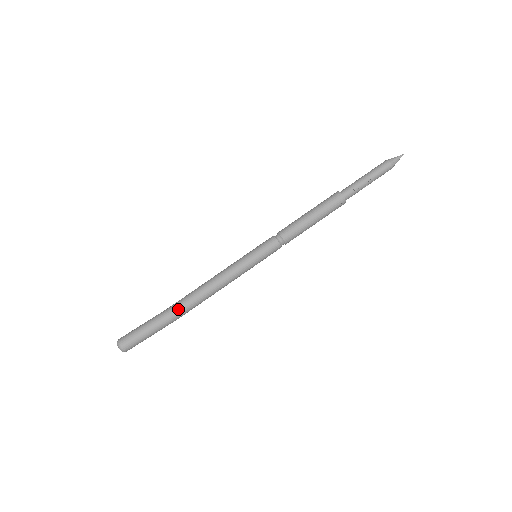
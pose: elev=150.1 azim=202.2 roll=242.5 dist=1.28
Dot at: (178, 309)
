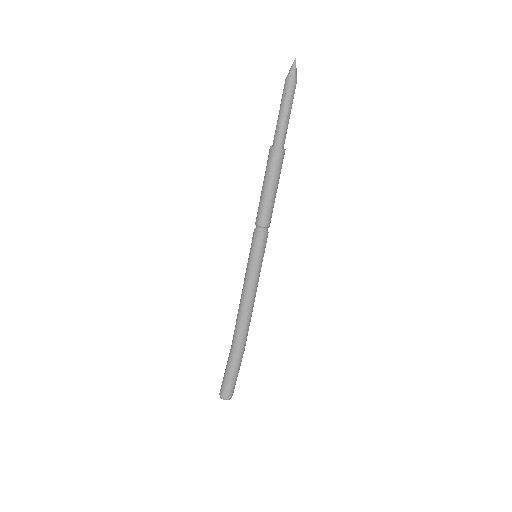
Dot at: (233, 342)
